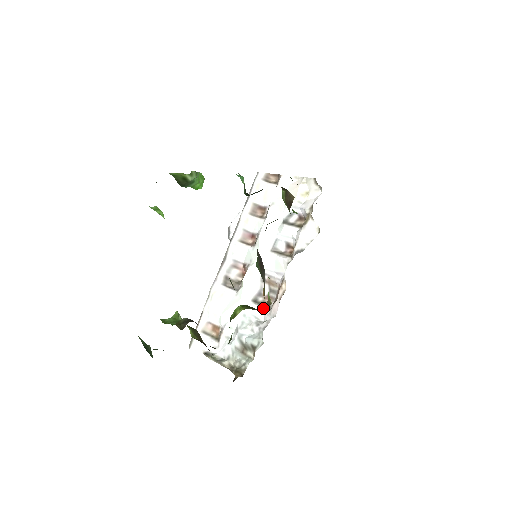
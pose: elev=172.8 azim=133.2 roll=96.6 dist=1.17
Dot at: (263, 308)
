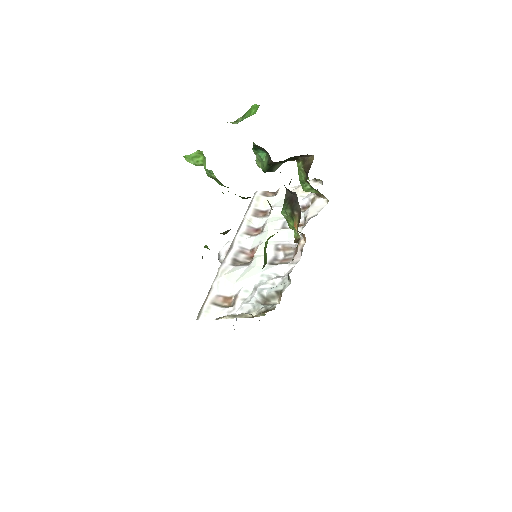
Dot at: occluded
